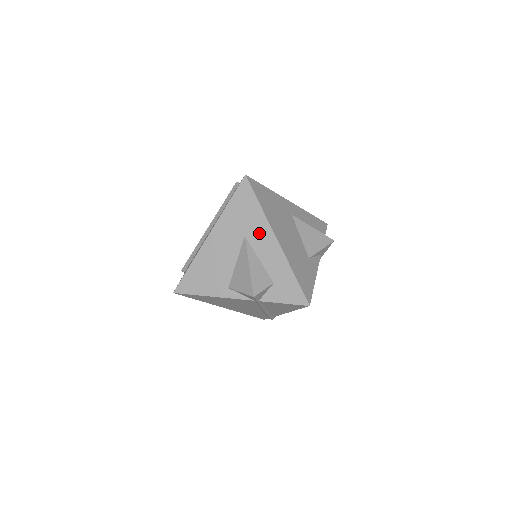
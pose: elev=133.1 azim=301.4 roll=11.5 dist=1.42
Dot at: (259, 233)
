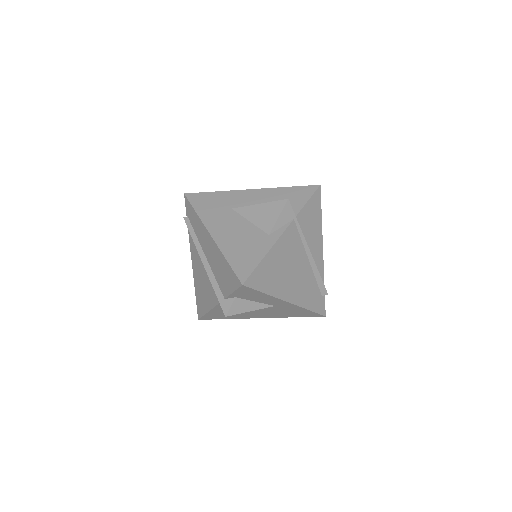
Dot at: (237, 199)
